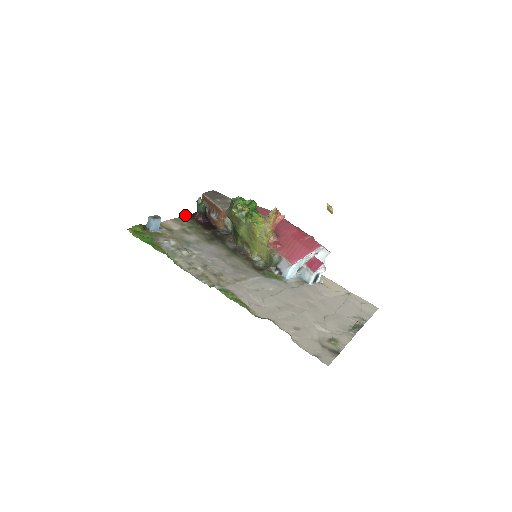
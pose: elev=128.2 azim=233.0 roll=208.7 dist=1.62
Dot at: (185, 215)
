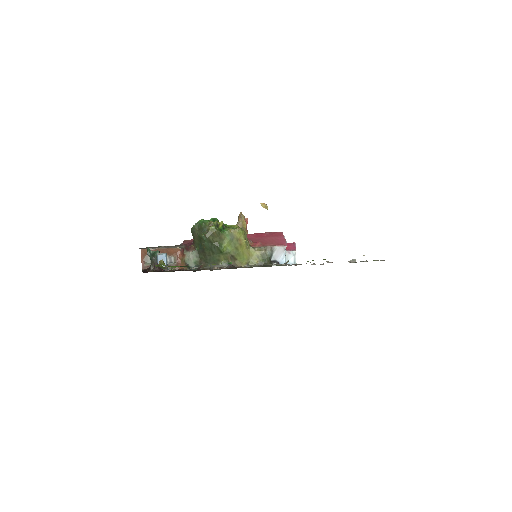
Dot at: occluded
